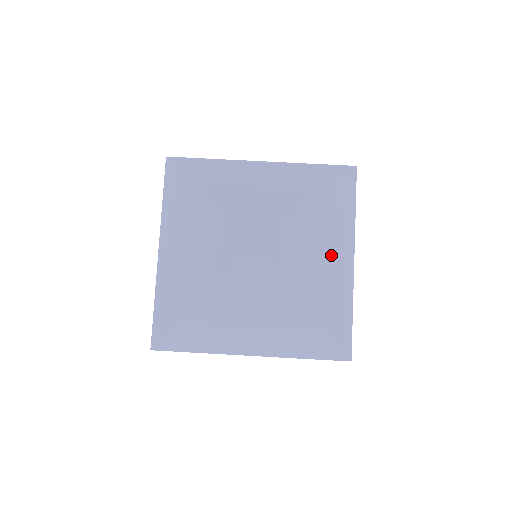
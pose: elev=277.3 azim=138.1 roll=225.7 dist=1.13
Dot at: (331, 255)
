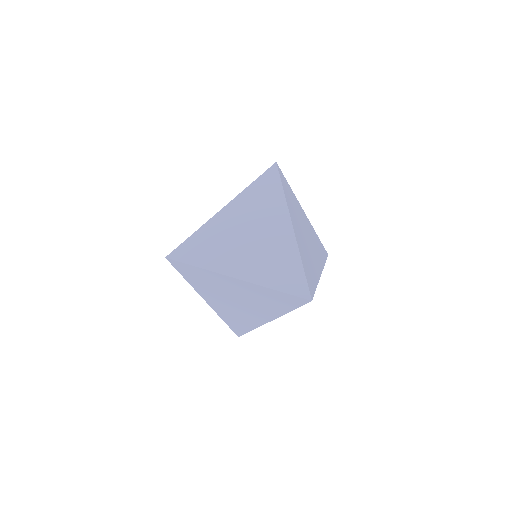
Dot at: (240, 303)
